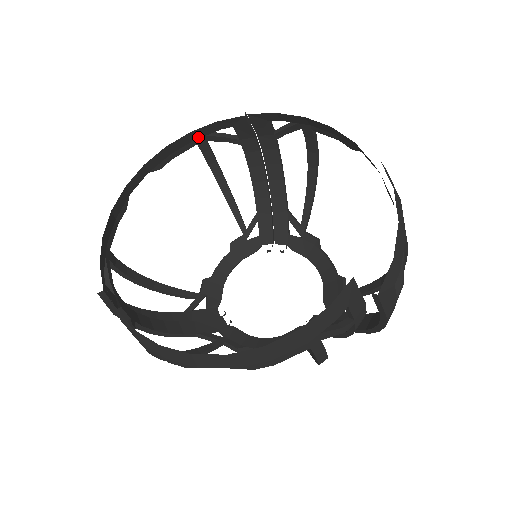
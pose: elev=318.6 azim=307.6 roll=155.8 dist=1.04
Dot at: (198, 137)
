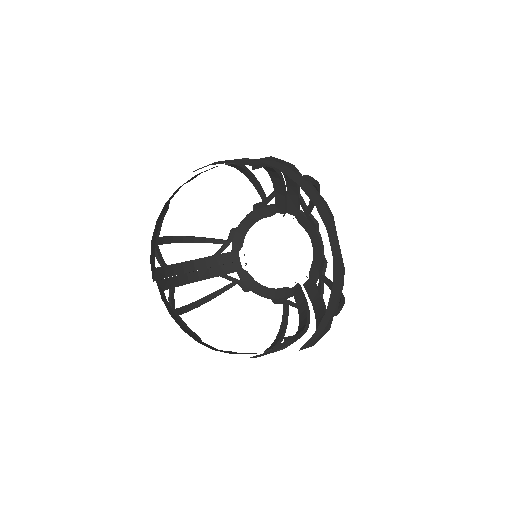
Dot at: occluded
